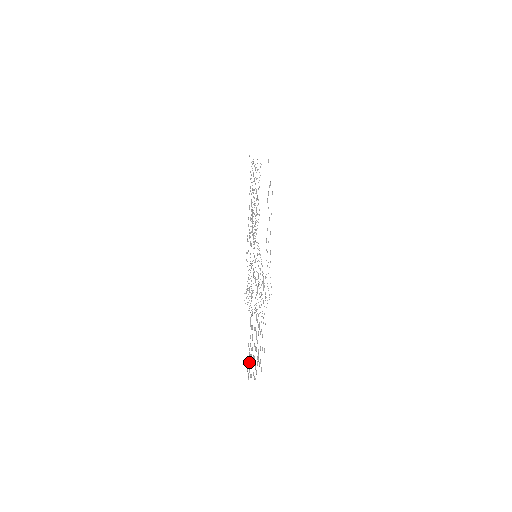
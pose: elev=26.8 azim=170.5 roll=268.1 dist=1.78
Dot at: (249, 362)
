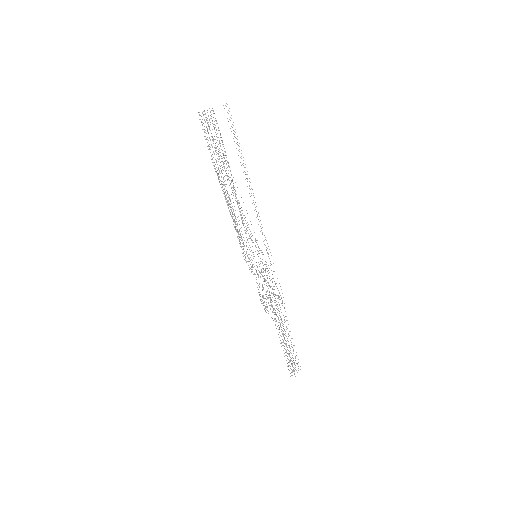
Dot at: (287, 363)
